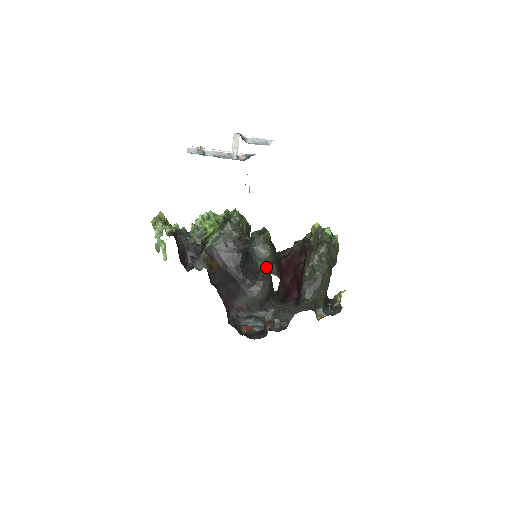
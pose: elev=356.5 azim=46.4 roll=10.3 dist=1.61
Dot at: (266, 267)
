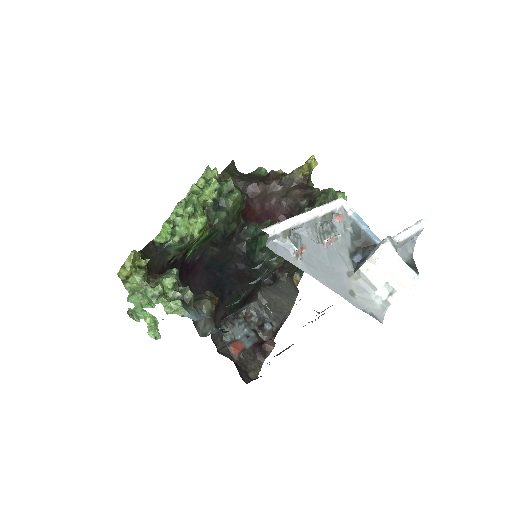
Dot at: (270, 274)
